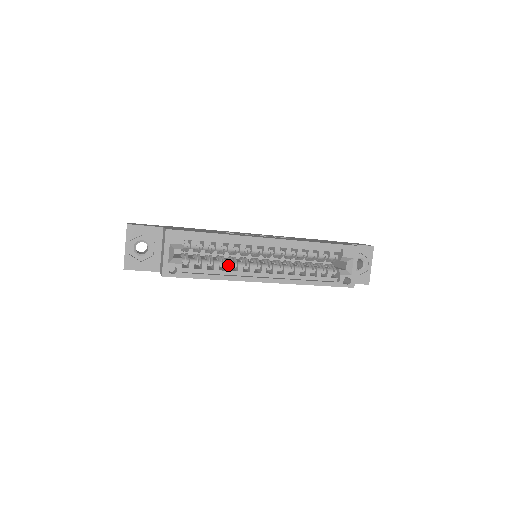
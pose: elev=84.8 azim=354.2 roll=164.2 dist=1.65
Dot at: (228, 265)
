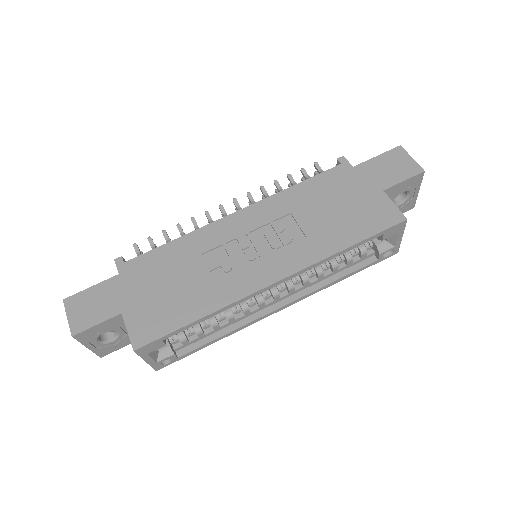
Dot at: (230, 319)
